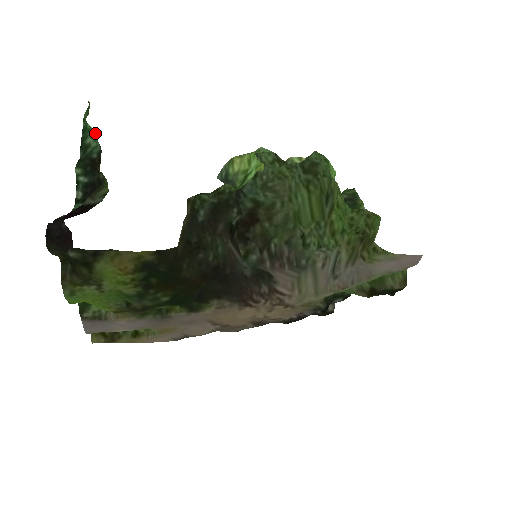
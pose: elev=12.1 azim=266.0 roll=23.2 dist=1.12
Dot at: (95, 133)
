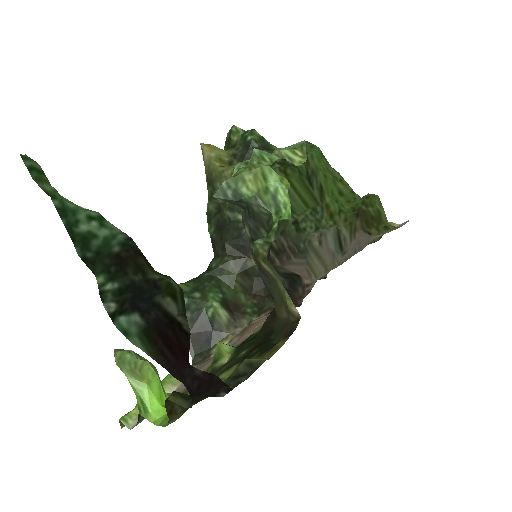
Dot at: (96, 215)
